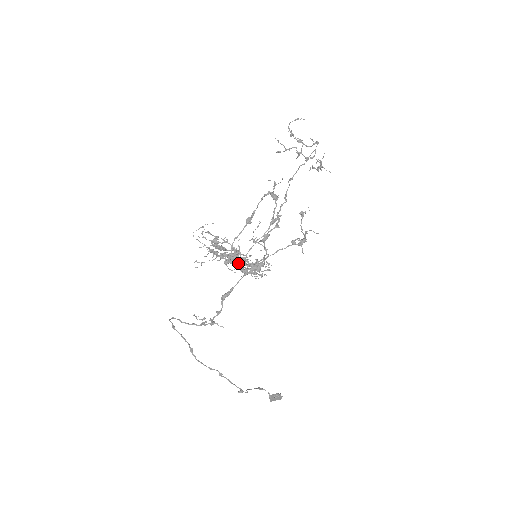
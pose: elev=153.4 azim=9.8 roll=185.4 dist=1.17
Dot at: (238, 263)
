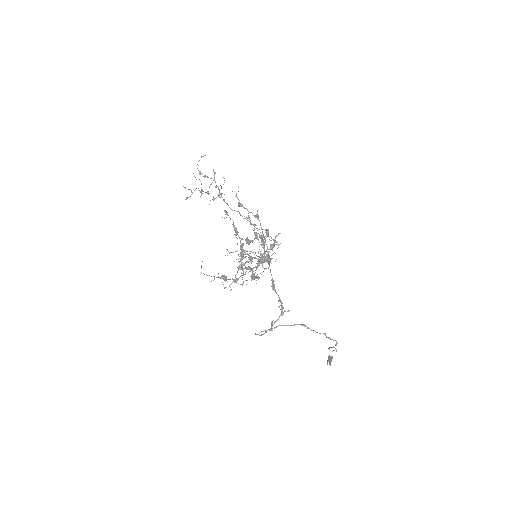
Dot at: (264, 255)
